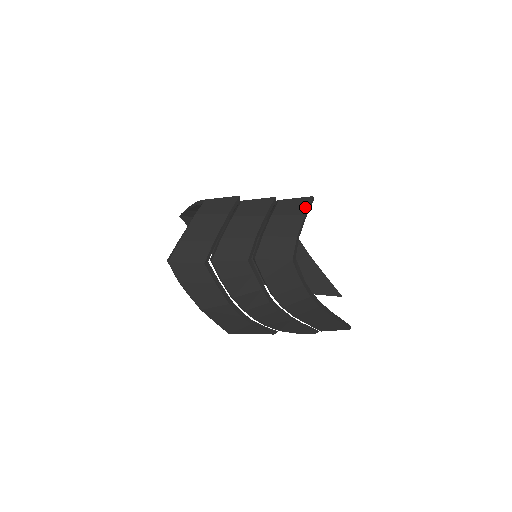
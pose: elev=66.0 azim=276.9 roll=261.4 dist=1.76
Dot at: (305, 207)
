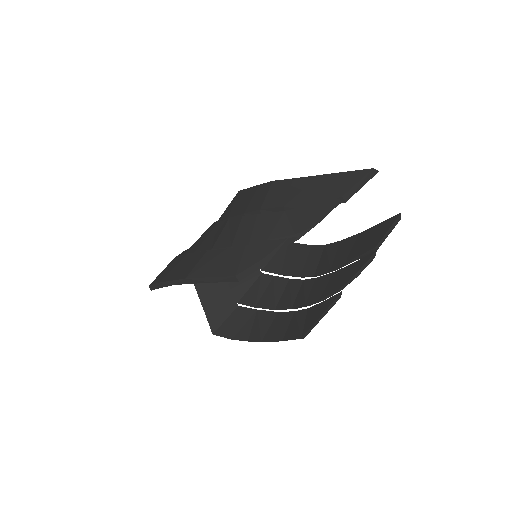
Dot at: occluded
